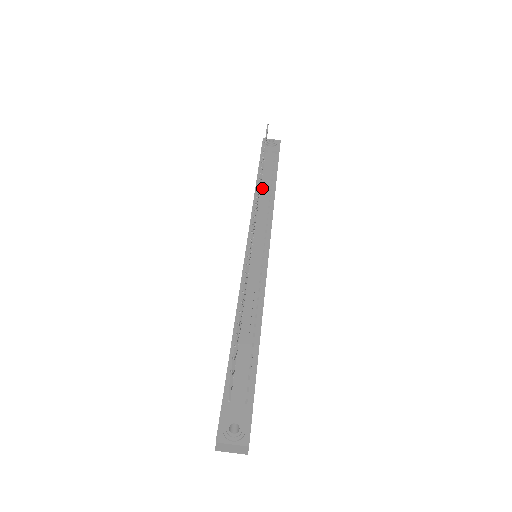
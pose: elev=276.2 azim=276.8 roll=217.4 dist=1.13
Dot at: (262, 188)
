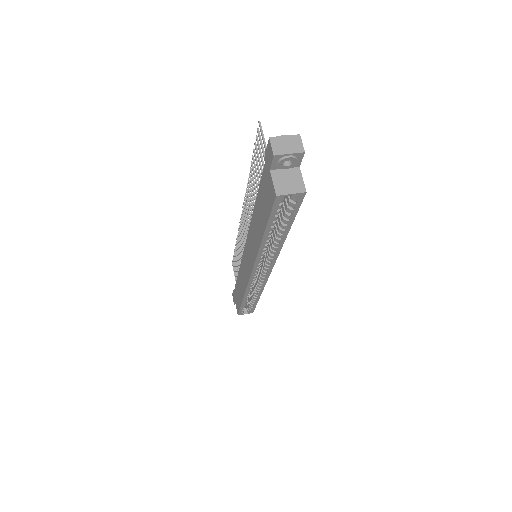
Dot at: occluded
